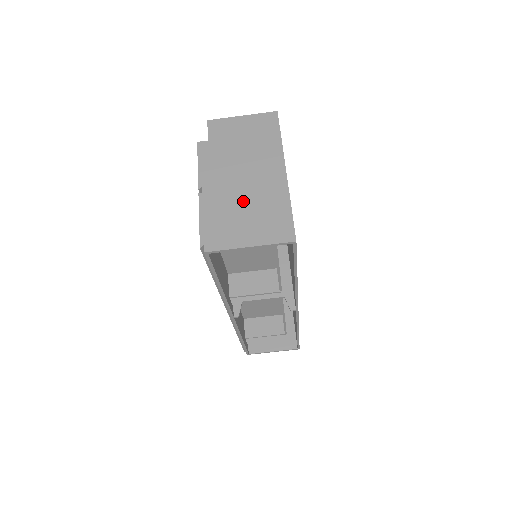
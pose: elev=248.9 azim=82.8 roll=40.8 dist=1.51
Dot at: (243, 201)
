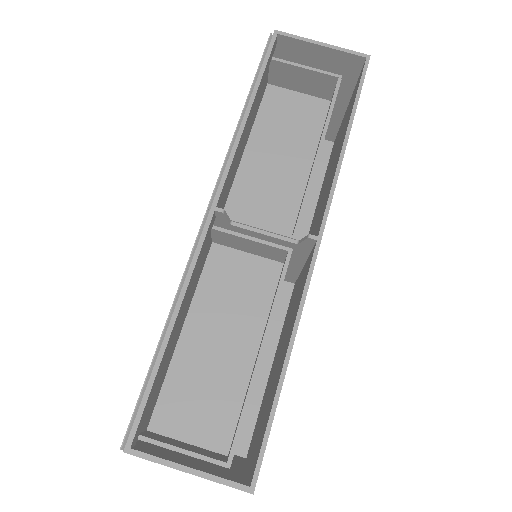
Dot at: occluded
